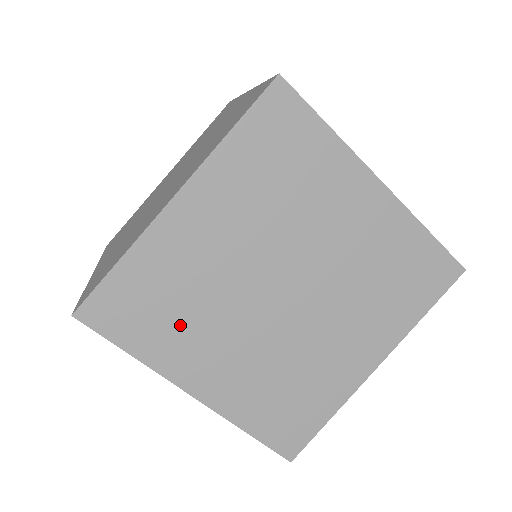
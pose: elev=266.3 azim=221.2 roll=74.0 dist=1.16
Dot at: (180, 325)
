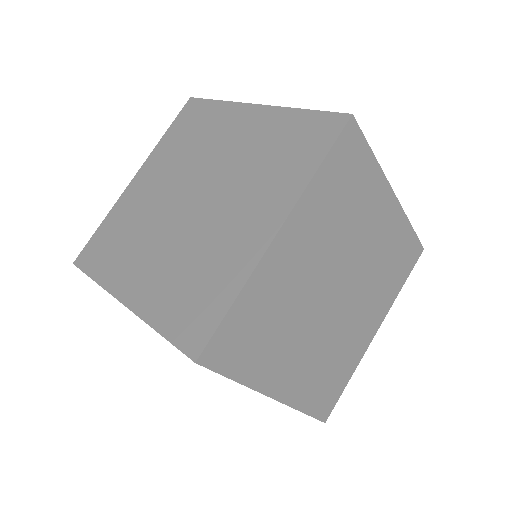
Dot at: (124, 250)
